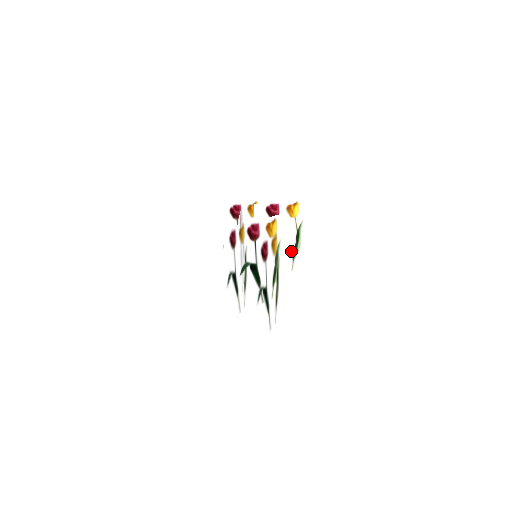
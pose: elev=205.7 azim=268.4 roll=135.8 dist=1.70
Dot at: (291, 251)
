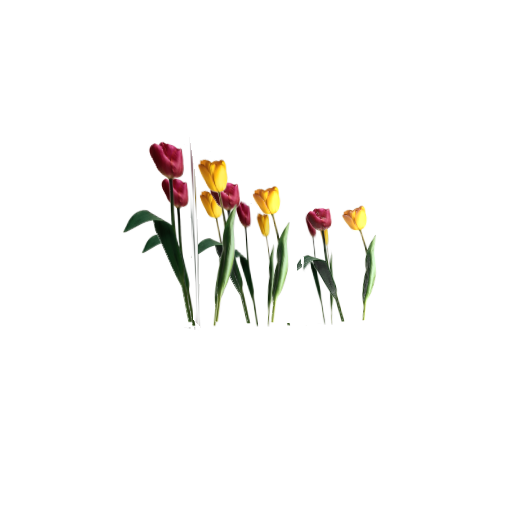
Dot at: (358, 285)
